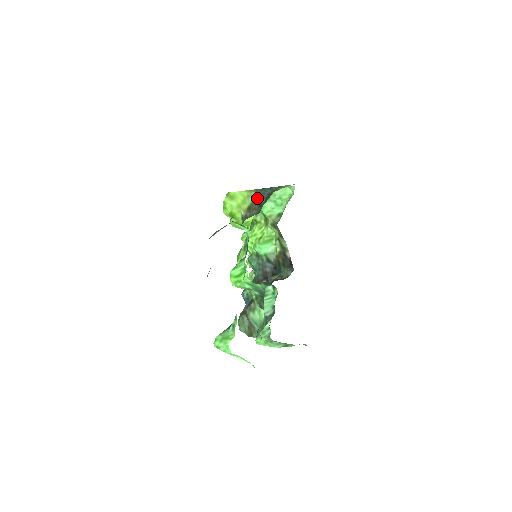
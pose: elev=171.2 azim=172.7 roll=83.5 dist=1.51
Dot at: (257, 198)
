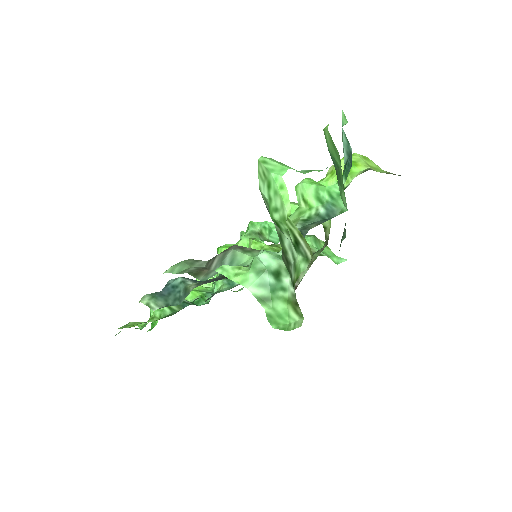
Dot at: occluded
